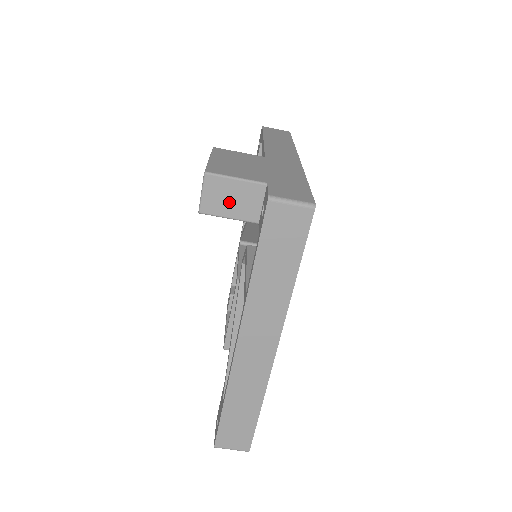
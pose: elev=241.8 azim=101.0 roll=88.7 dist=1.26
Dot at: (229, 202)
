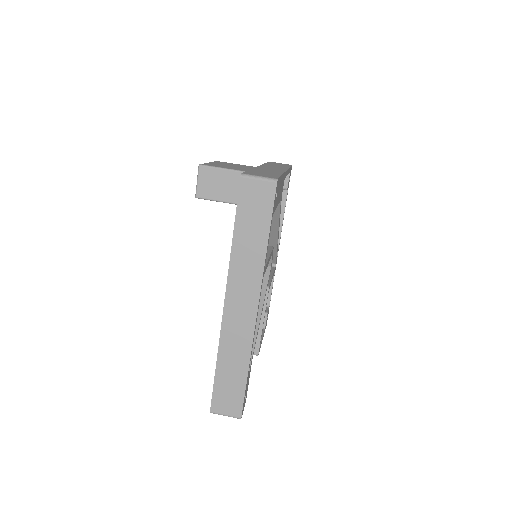
Dot at: (218, 188)
